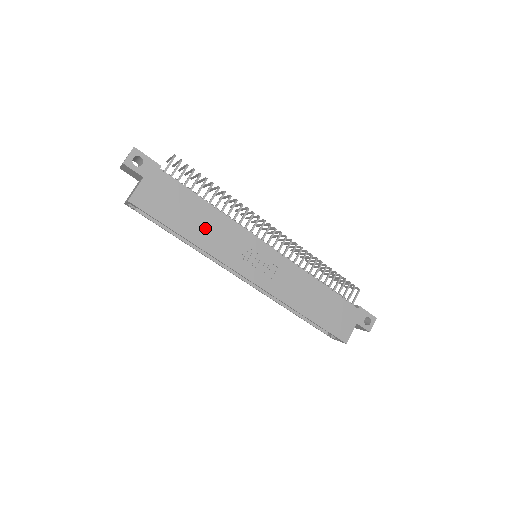
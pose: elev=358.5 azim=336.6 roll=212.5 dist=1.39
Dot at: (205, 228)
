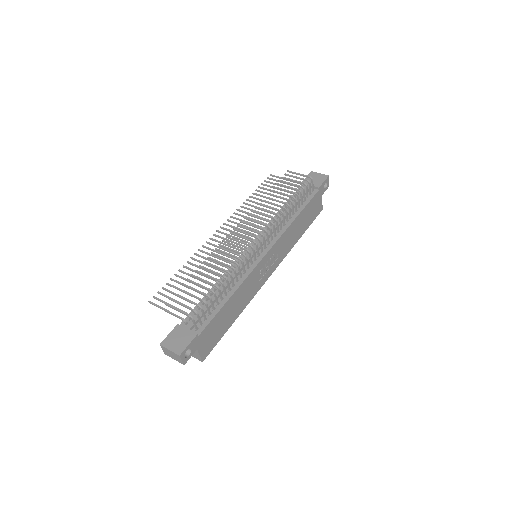
Dot at: (238, 304)
